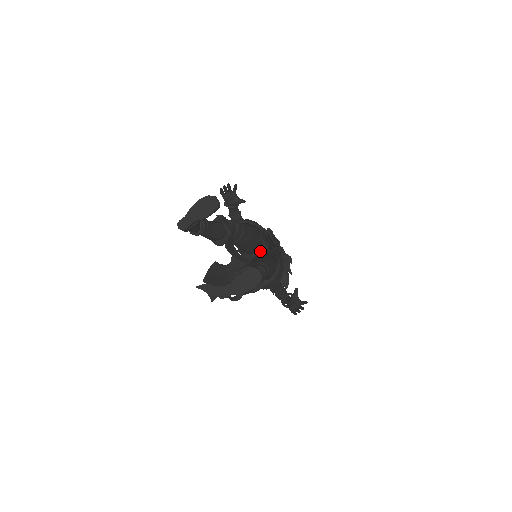
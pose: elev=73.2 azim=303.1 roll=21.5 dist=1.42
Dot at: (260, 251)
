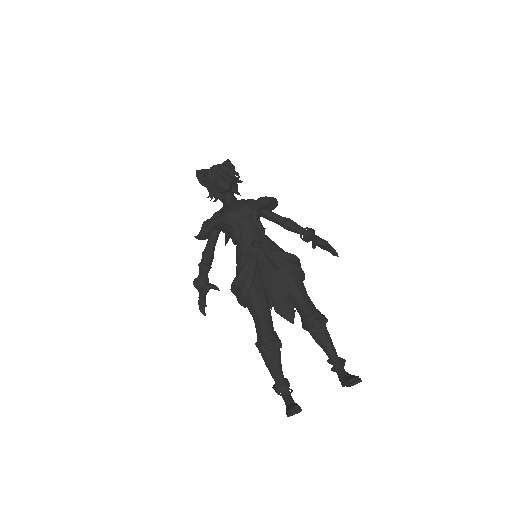
Dot at: occluded
